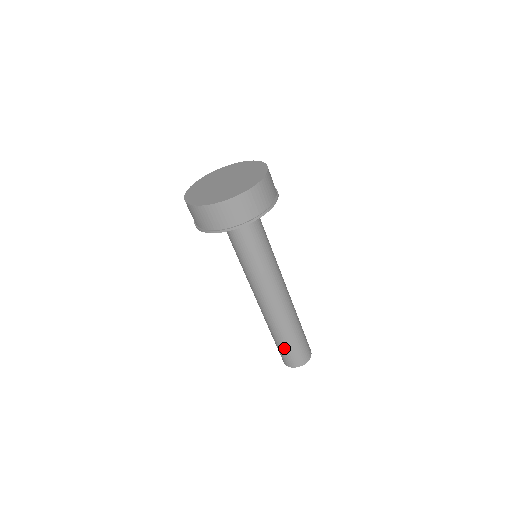
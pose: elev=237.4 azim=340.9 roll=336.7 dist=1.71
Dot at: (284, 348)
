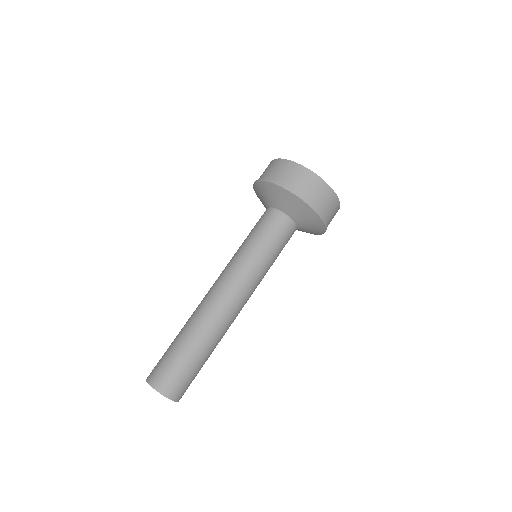
Dot at: (186, 363)
